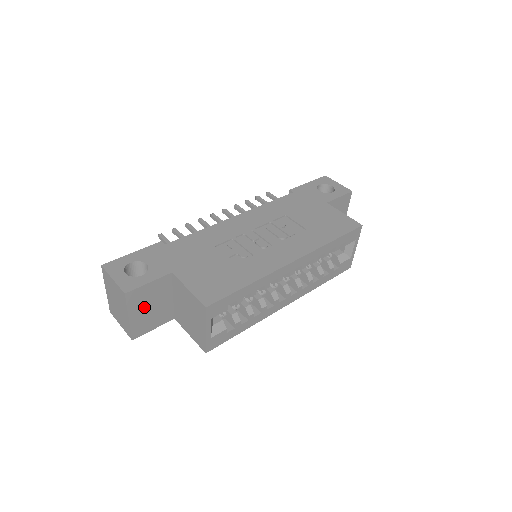
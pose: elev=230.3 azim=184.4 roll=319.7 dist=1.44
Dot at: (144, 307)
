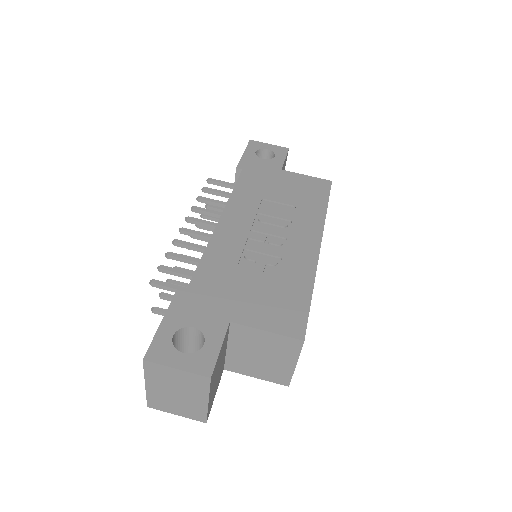
Dot at: (215, 379)
